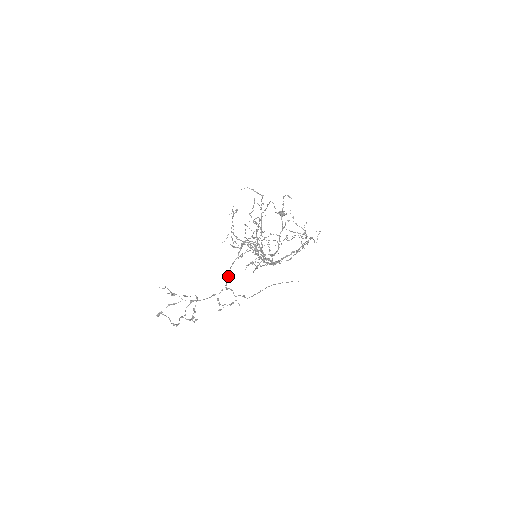
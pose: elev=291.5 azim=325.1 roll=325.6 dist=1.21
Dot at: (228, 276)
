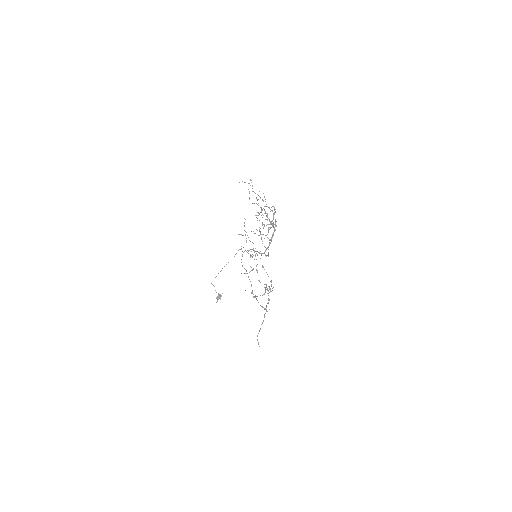
Dot at: (251, 286)
